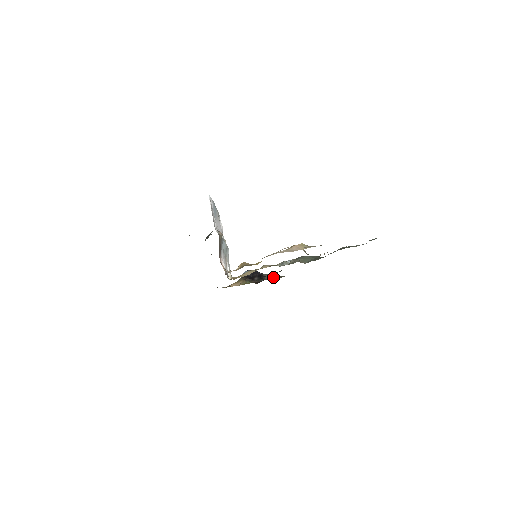
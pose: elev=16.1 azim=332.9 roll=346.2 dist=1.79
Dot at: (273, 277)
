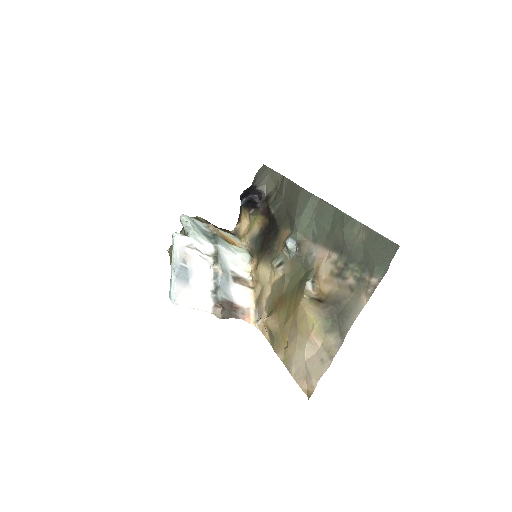
Dot at: (270, 184)
